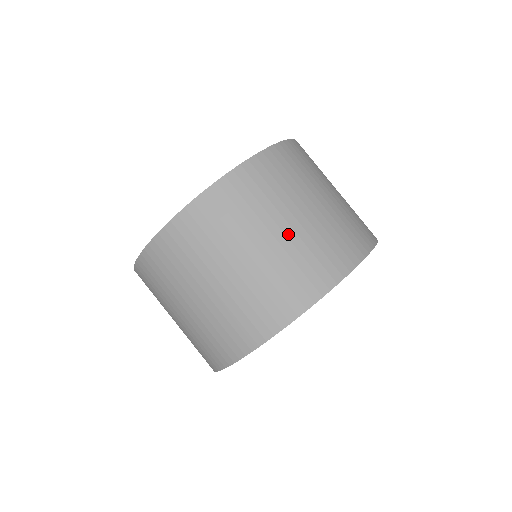
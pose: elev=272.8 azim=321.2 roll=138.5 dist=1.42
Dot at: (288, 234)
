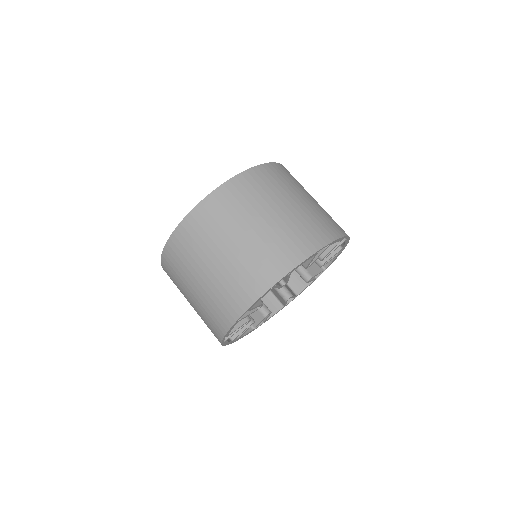
Dot at: (286, 212)
